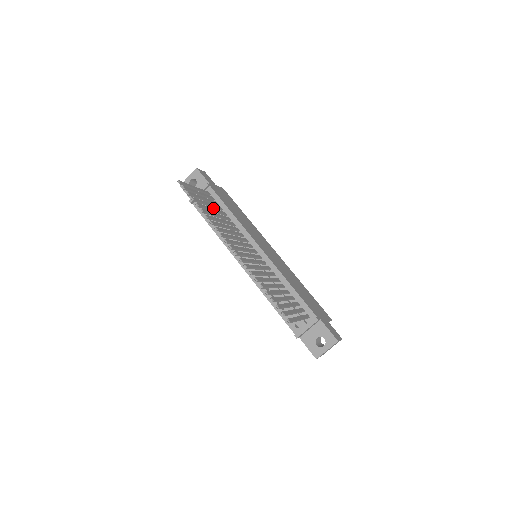
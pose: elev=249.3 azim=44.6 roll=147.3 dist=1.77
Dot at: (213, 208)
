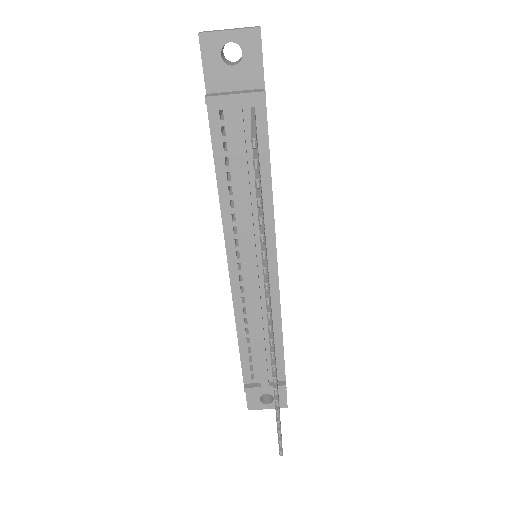
Dot at: occluded
